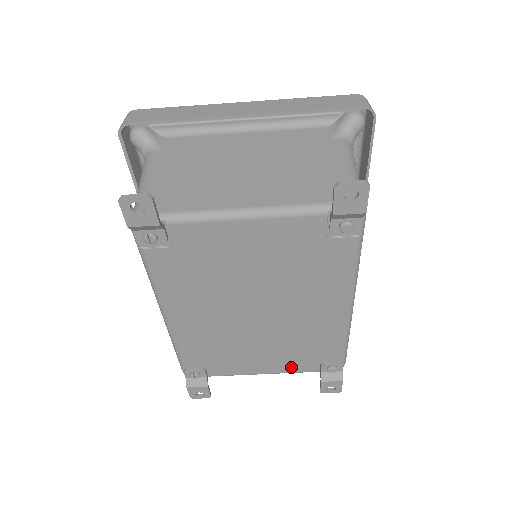
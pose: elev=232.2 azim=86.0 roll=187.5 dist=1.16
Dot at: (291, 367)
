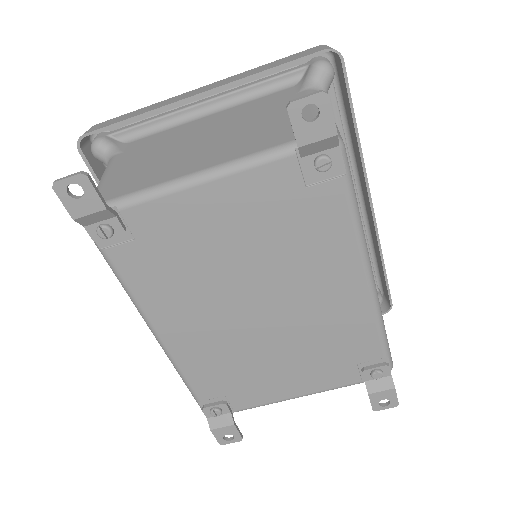
Dot at: (326, 381)
